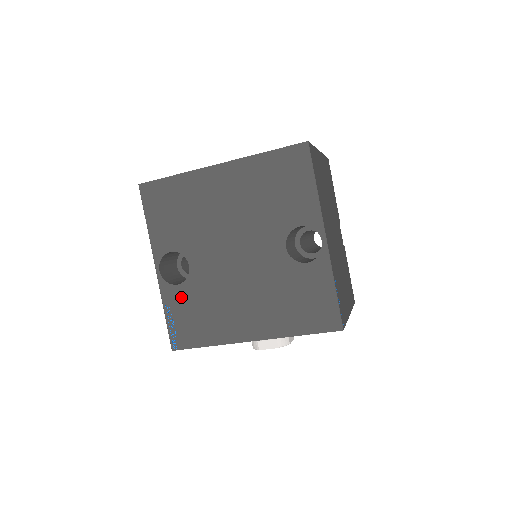
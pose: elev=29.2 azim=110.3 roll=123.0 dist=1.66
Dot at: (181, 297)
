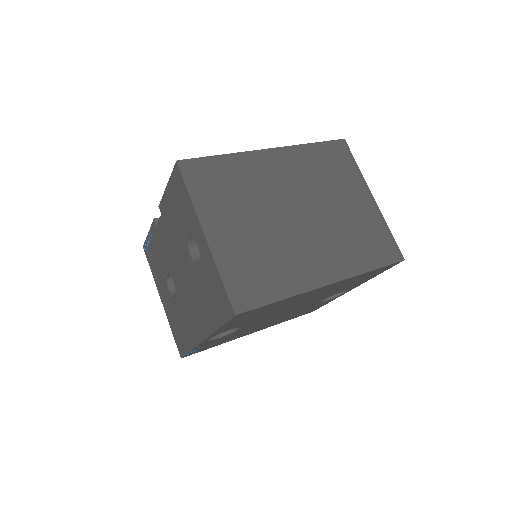
Dot at: occluded
